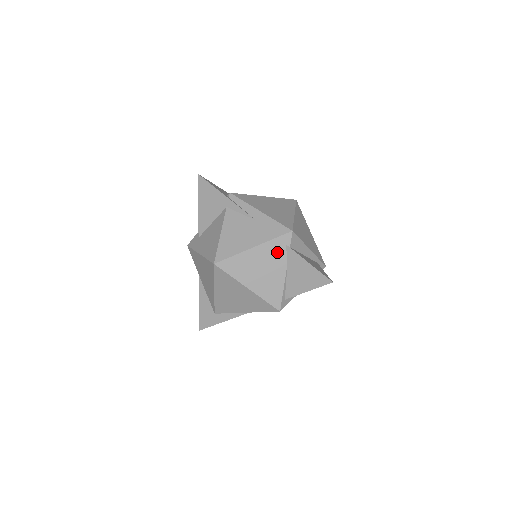
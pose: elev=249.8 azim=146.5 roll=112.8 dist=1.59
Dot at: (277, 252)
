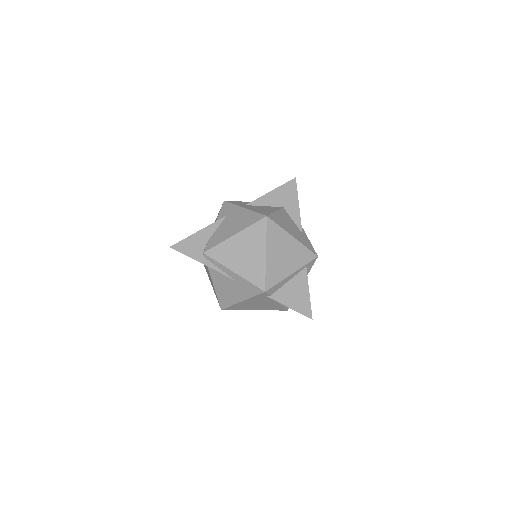
Dot at: (262, 299)
